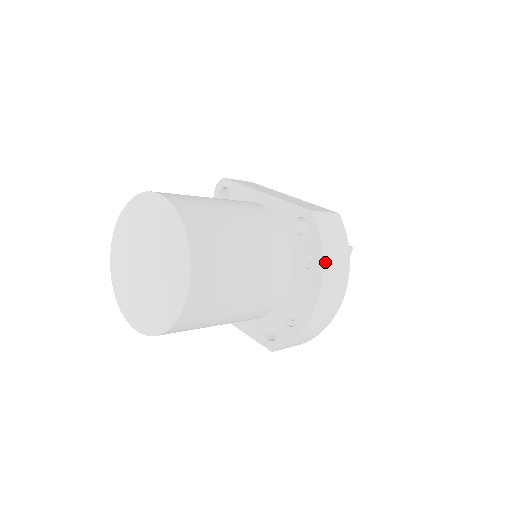
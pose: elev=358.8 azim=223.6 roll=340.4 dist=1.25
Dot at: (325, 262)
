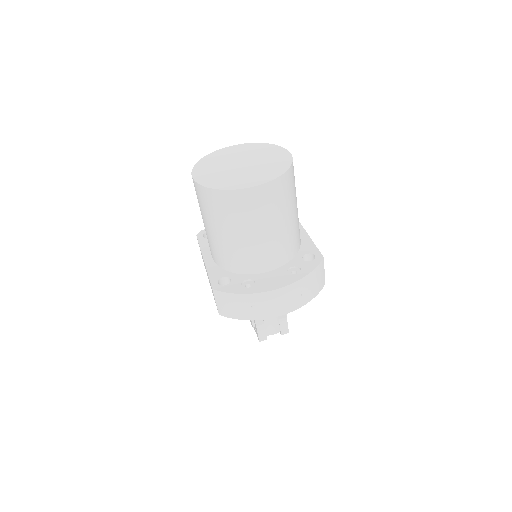
Dot at: (302, 281)
